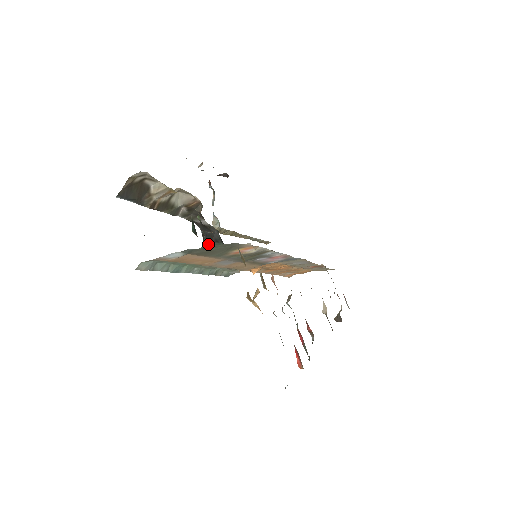
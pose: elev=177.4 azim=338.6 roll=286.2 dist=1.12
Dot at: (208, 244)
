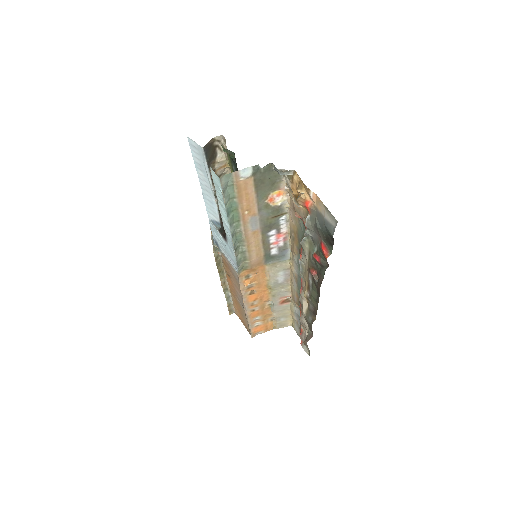
Dot at: (269, 165)
